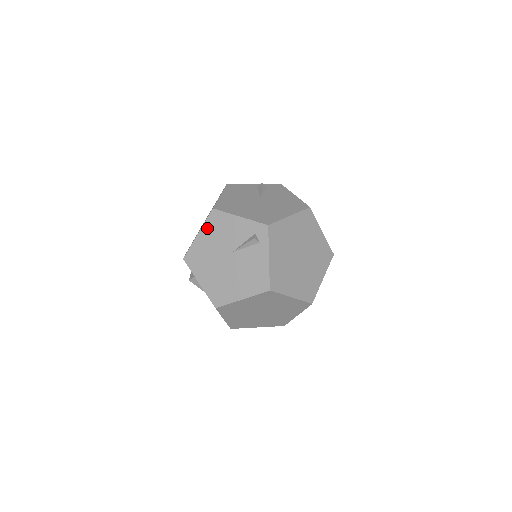
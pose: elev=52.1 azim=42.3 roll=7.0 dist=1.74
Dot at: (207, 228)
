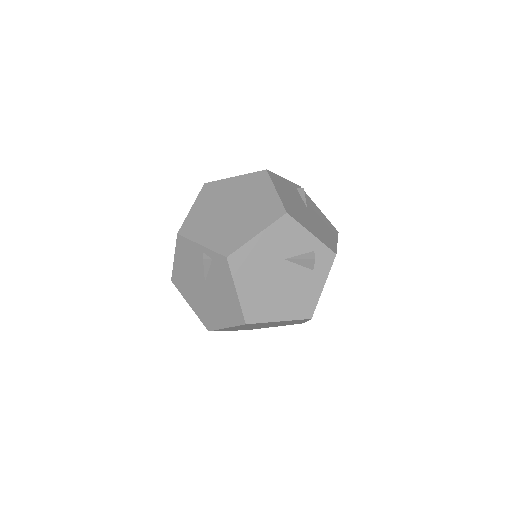
Dot at: occluded
